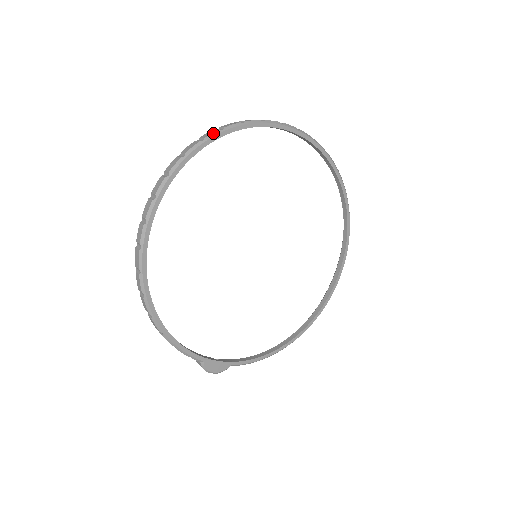
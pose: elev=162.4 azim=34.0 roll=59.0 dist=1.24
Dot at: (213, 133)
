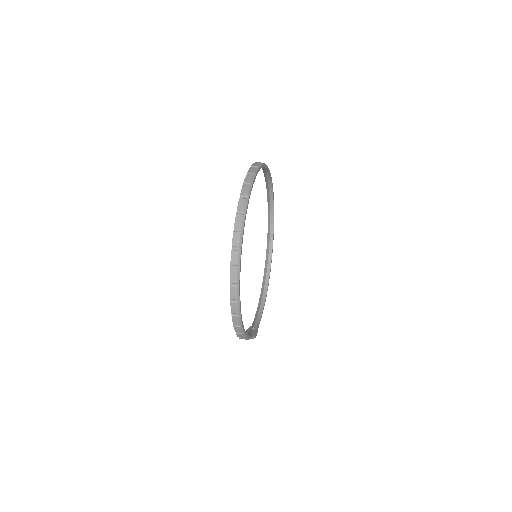
Dot at: (246, 204)
